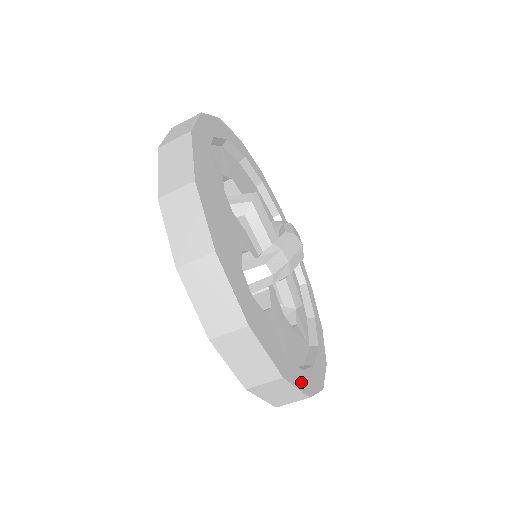
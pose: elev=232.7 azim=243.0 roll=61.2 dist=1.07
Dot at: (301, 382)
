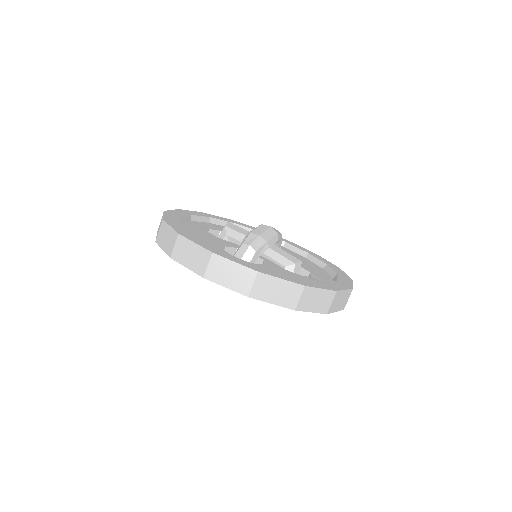
Dot at: (291, 280)
